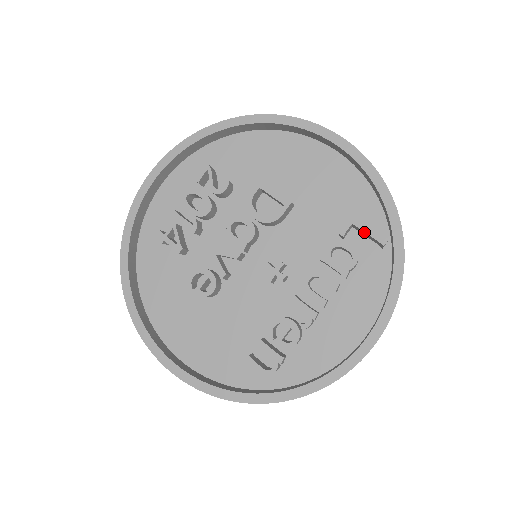
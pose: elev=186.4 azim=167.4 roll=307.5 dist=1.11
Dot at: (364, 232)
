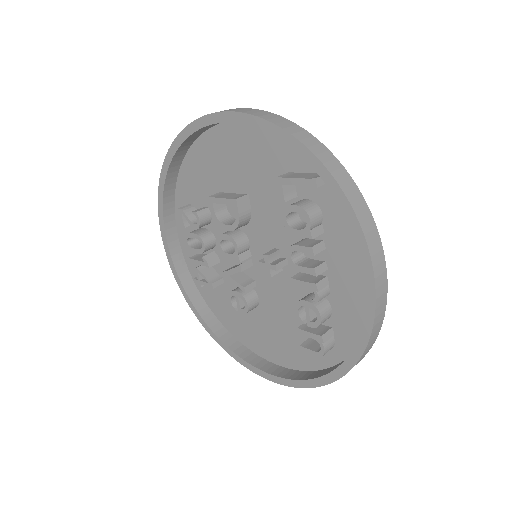
Dot at: (296, 185)
